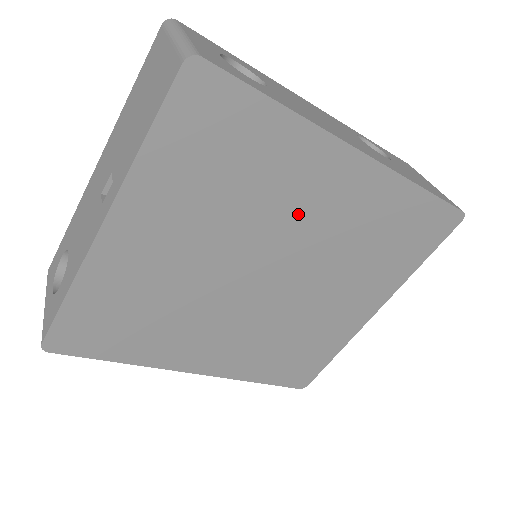
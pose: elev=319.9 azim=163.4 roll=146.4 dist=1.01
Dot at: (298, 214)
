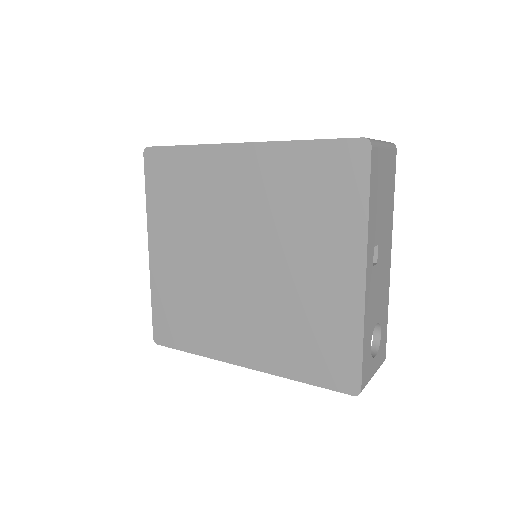
Dot at: (231, 202)
